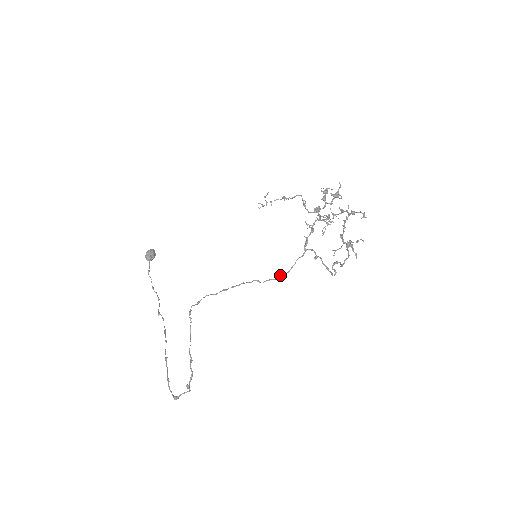
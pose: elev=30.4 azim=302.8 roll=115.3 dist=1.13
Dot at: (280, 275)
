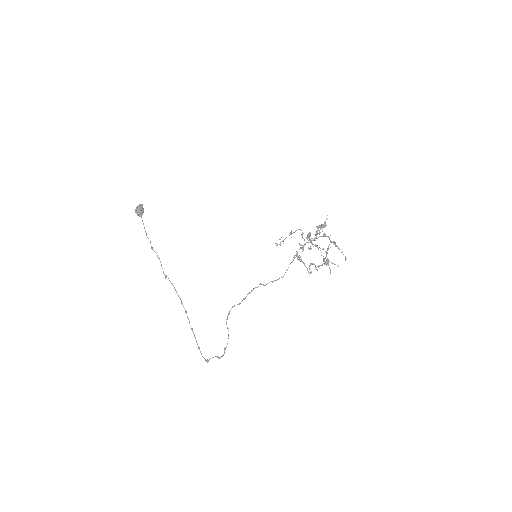
Dot at: (277, 279)
